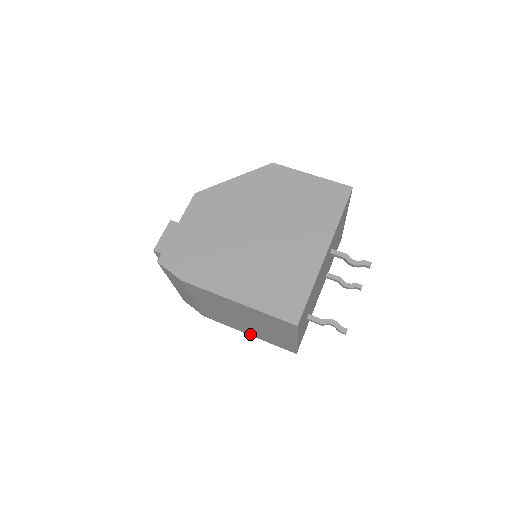
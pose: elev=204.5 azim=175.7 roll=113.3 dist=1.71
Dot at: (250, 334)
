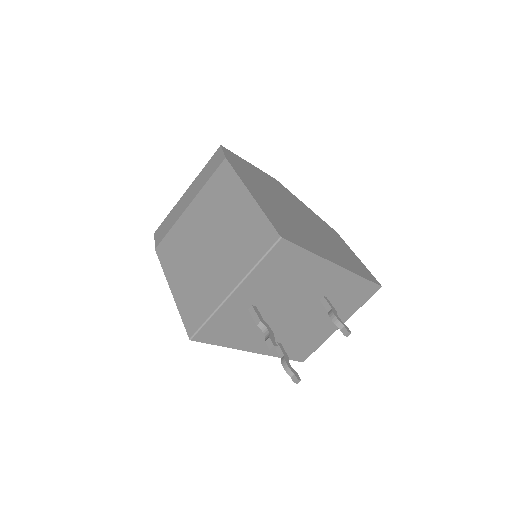
Dot at: (174, 288)
